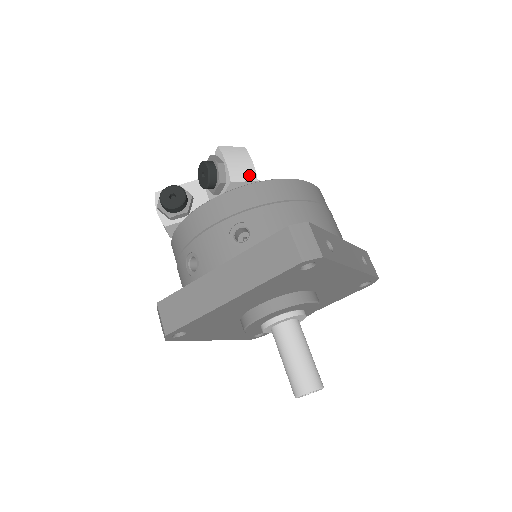
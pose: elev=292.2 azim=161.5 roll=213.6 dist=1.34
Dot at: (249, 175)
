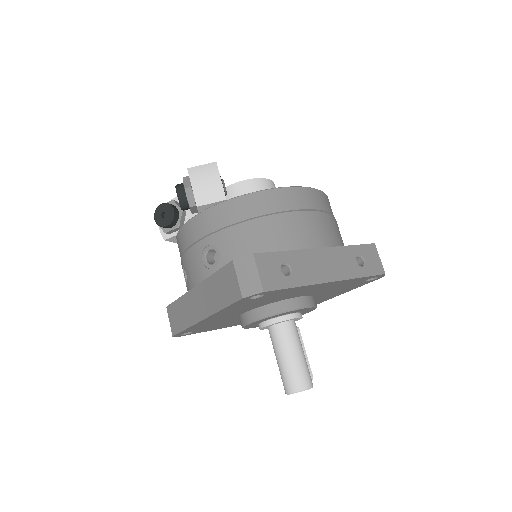
Dot at: (216, 195)
